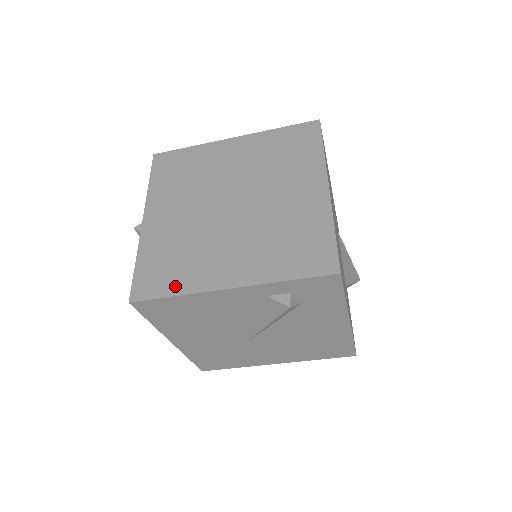
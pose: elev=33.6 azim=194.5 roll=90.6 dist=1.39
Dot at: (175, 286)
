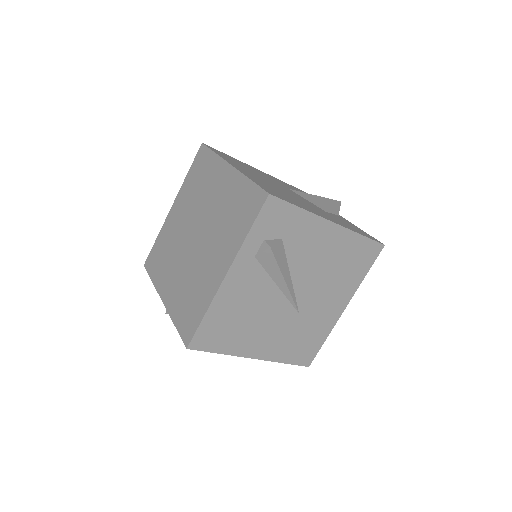
Dot at: (201, 310)
